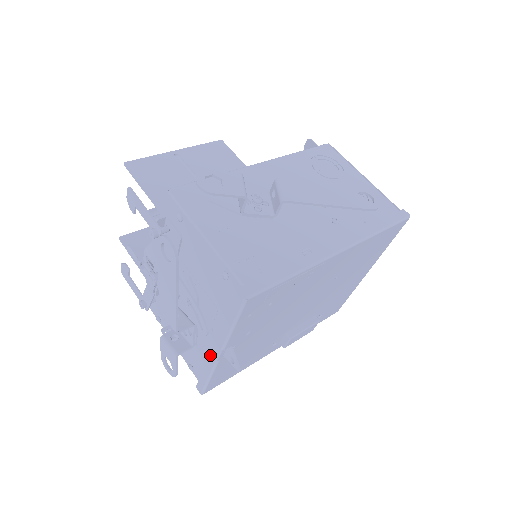
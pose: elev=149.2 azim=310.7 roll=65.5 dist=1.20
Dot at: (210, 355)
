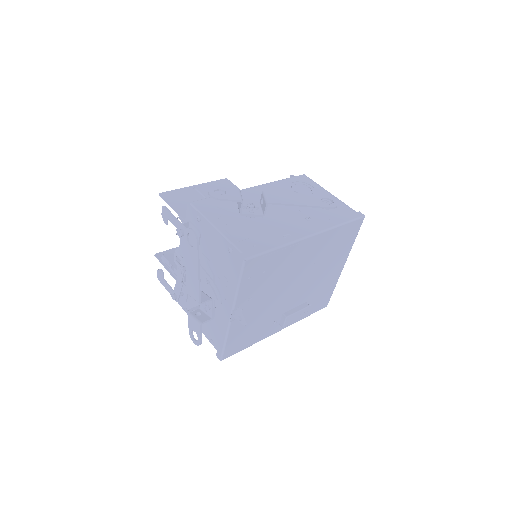
Dot at: (224, 319)
